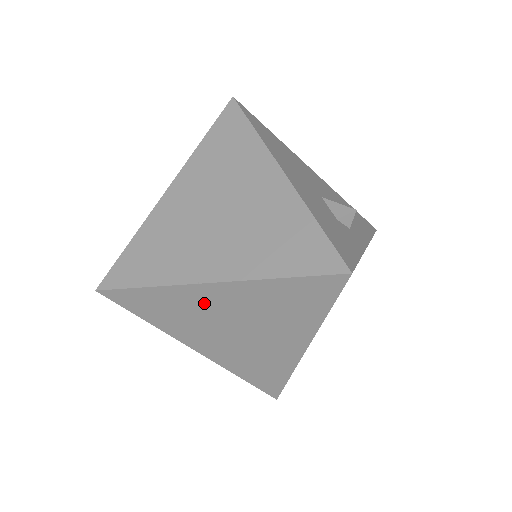
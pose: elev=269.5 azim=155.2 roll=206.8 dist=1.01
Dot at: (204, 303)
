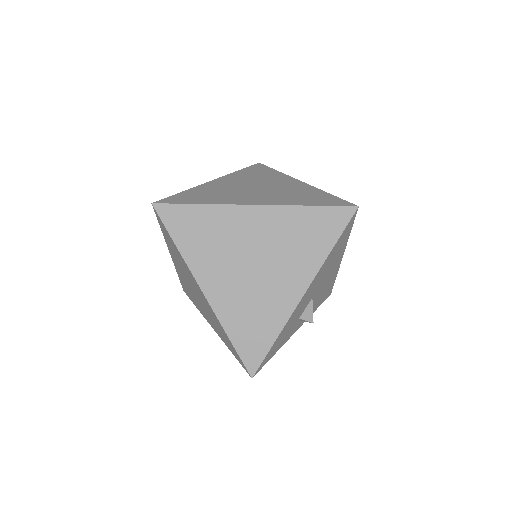
Dot at: (193, 281)
